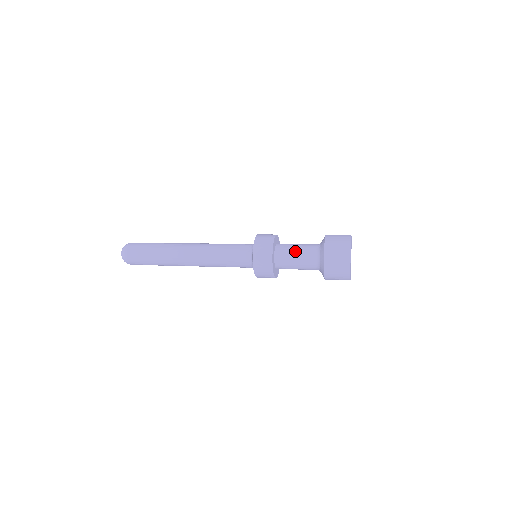
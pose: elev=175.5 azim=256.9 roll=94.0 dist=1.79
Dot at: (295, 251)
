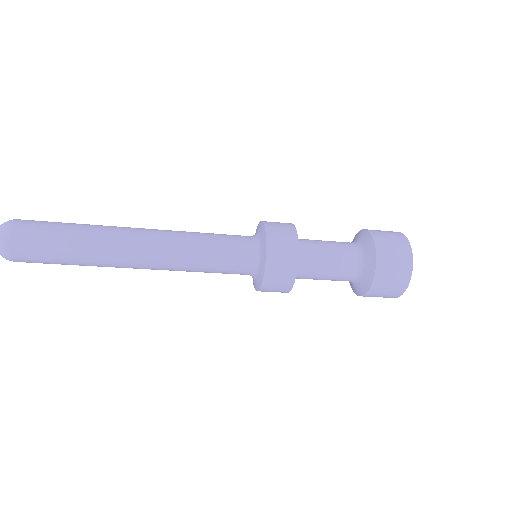
Dot at: (326, 262)
